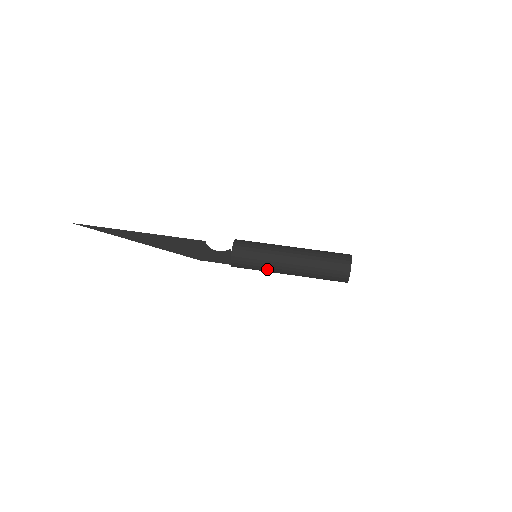
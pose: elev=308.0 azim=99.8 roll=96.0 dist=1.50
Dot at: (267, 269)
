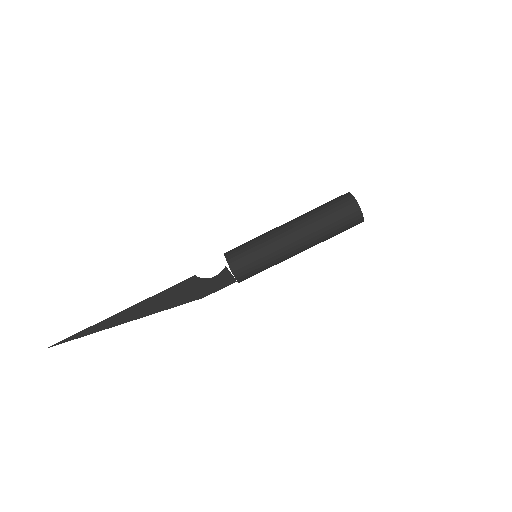
Dot at: (276, 261)
